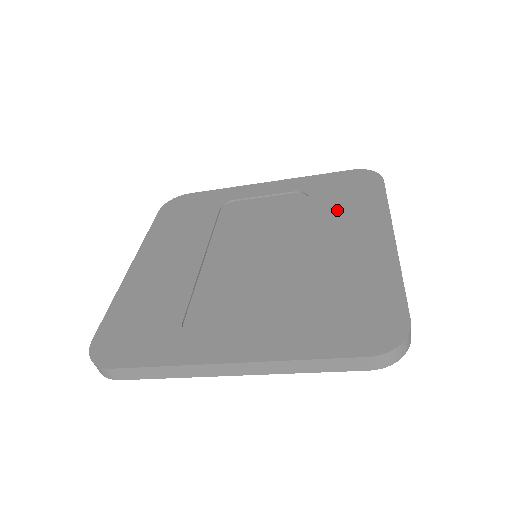
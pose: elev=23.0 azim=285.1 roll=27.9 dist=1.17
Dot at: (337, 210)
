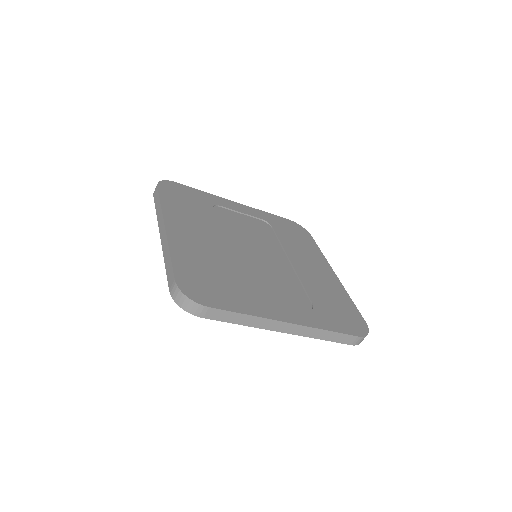
Dot at: (296, 244)
